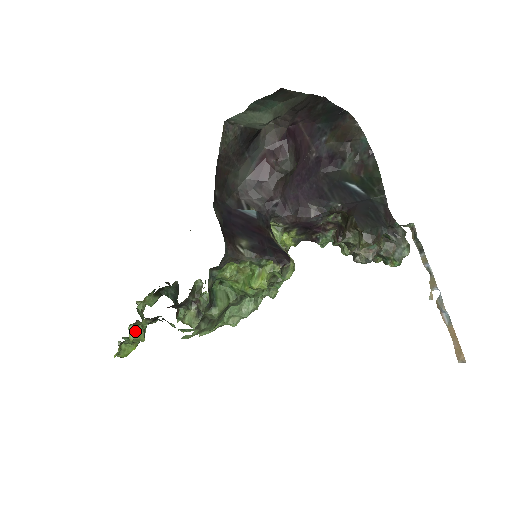
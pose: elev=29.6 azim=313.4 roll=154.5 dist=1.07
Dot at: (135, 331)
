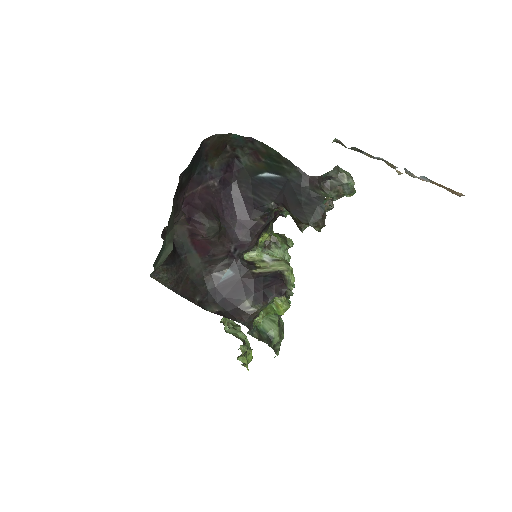
Dot at: (243, 357)
